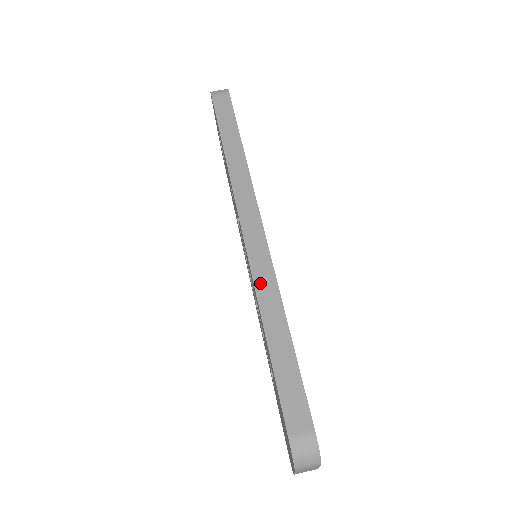
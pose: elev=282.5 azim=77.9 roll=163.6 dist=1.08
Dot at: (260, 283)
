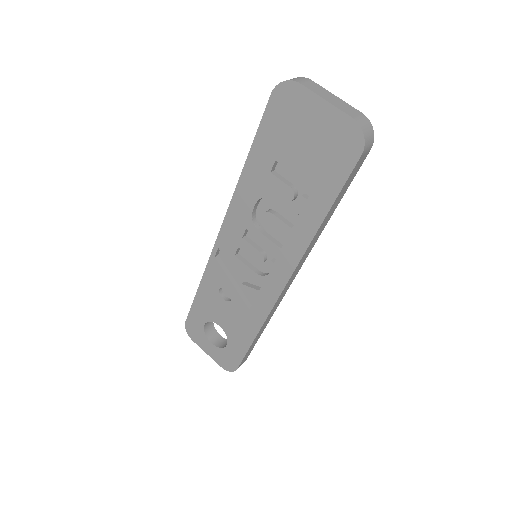
Dot at: (235, 196)
